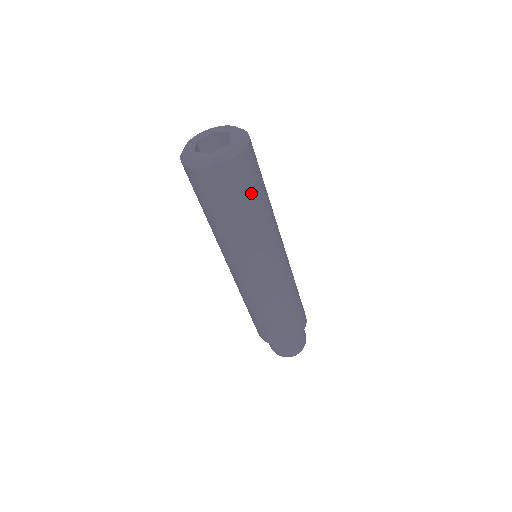
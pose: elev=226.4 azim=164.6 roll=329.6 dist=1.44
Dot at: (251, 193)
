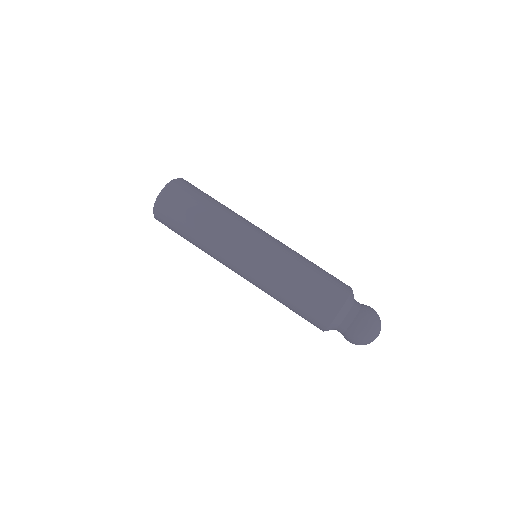
Dot at: (198, 199)
